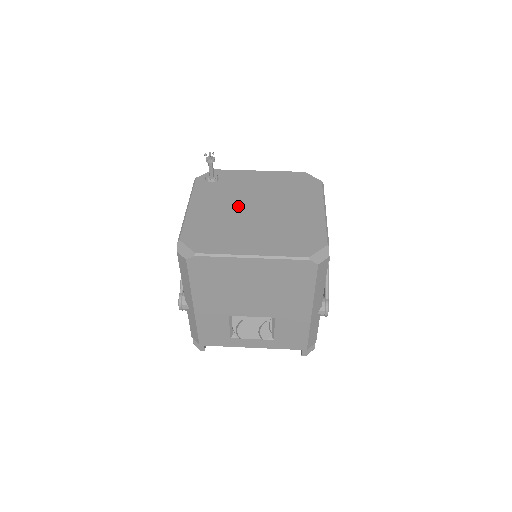
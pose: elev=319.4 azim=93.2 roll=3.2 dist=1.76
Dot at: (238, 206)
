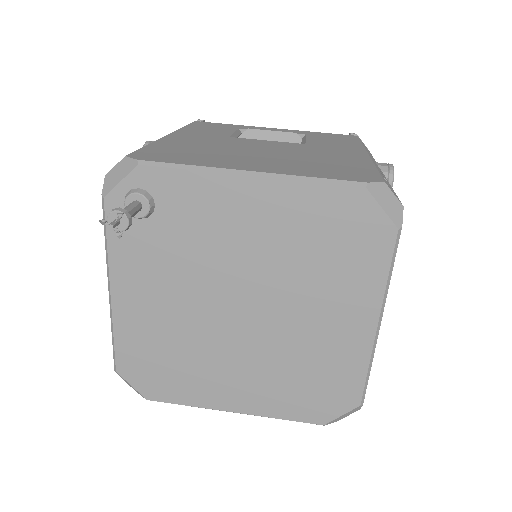
Dot at: (205, 301)
